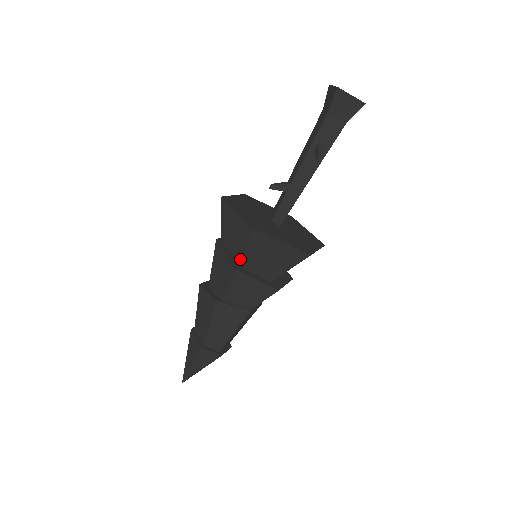
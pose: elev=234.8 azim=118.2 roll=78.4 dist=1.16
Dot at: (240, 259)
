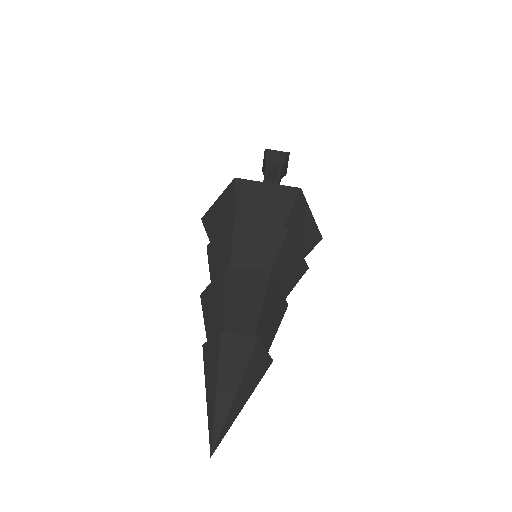
Dot at: occluded
